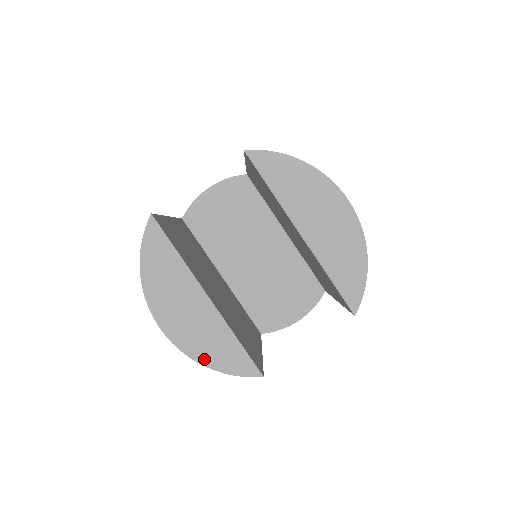
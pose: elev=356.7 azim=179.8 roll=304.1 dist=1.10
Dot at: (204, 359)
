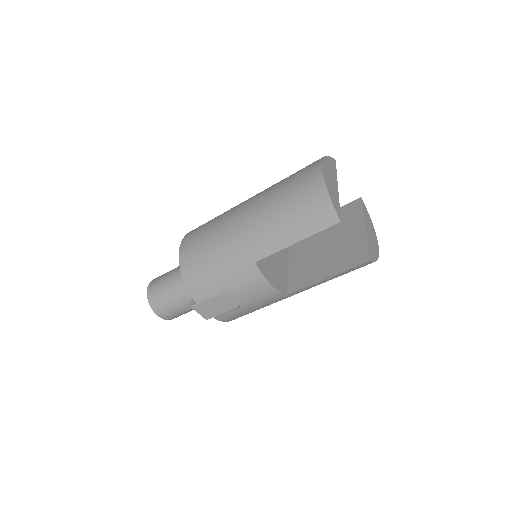
Dot at: (328, 189)
